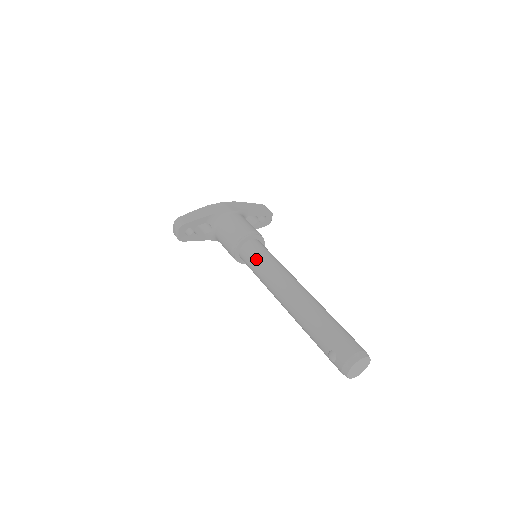
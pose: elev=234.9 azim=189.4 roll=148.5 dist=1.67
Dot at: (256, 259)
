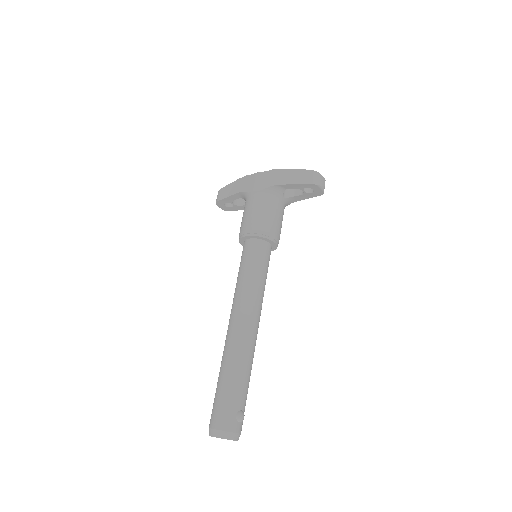
Dot at: (239, 268)
